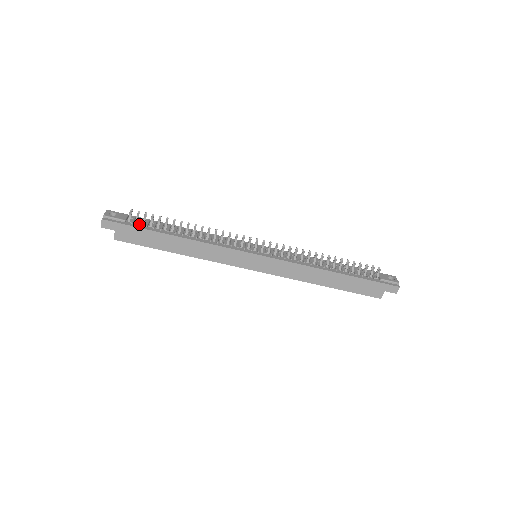
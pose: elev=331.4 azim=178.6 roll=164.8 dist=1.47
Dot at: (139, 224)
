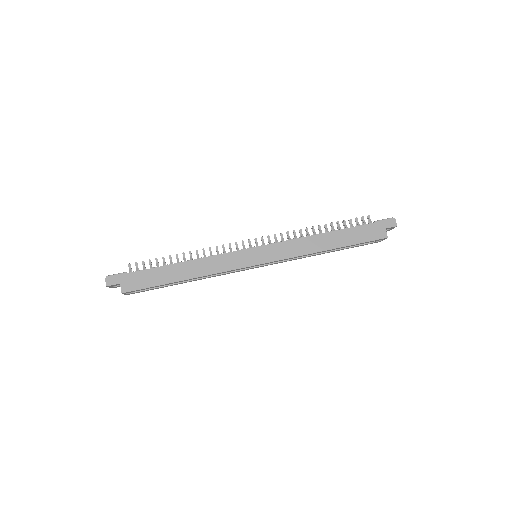
Dot at: (140, 270)
